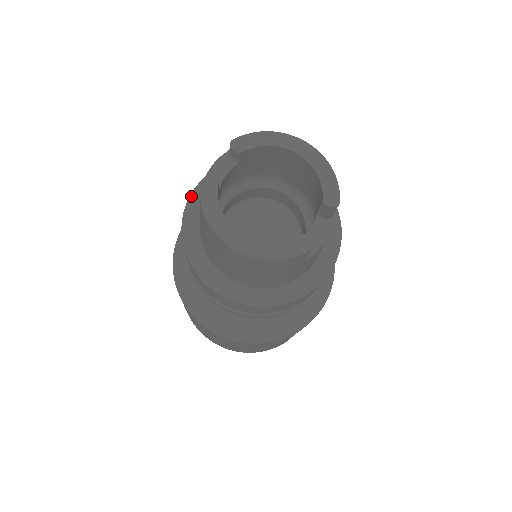
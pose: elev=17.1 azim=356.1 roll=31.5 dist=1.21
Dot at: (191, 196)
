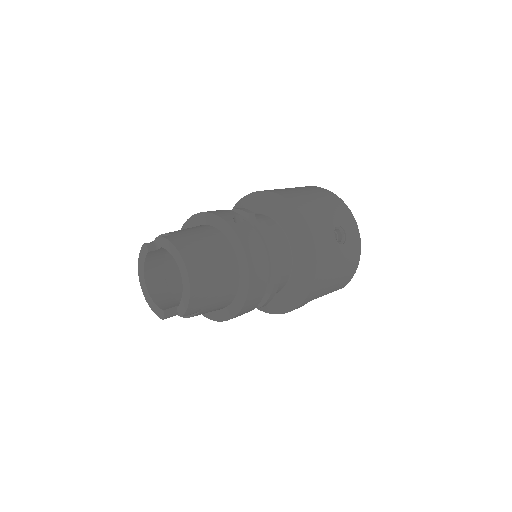
Dot at: (192, 217)
